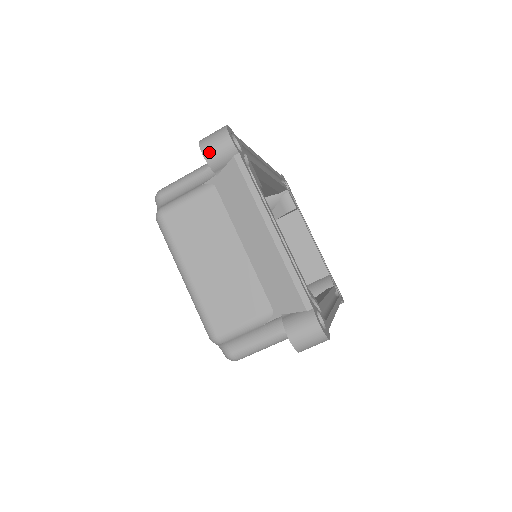
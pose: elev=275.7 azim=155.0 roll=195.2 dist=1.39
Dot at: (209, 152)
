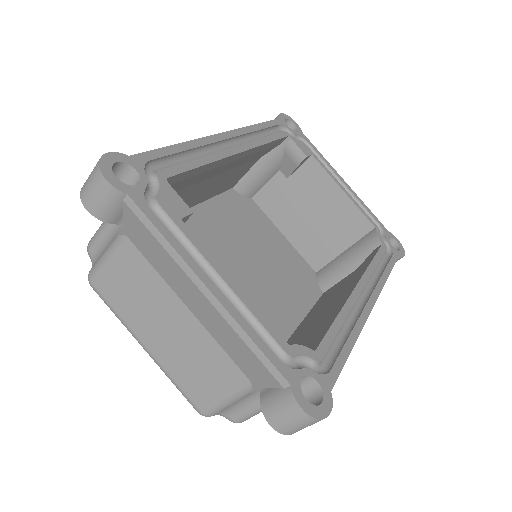
Dot at: (92, 205)
